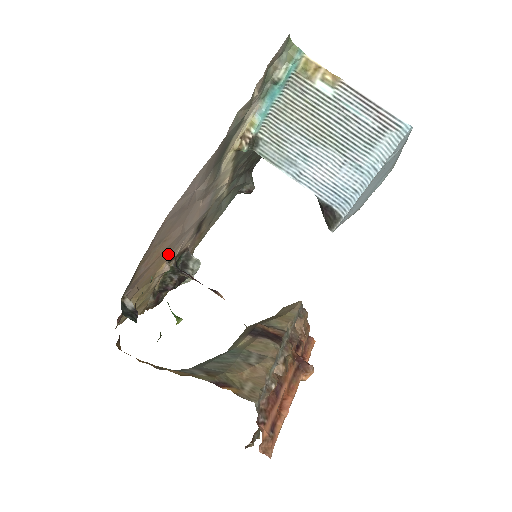
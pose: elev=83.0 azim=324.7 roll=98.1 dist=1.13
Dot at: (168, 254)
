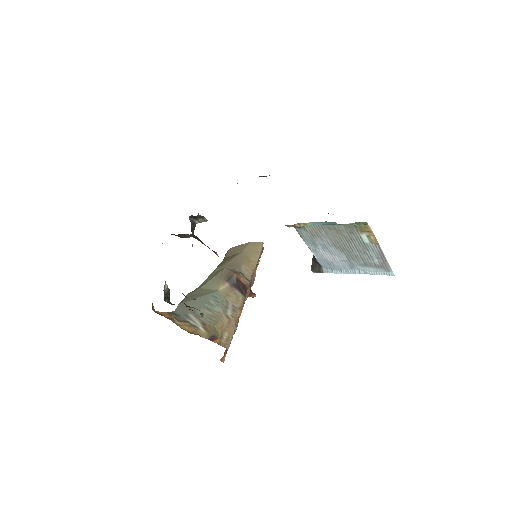
Dot at: occluded
